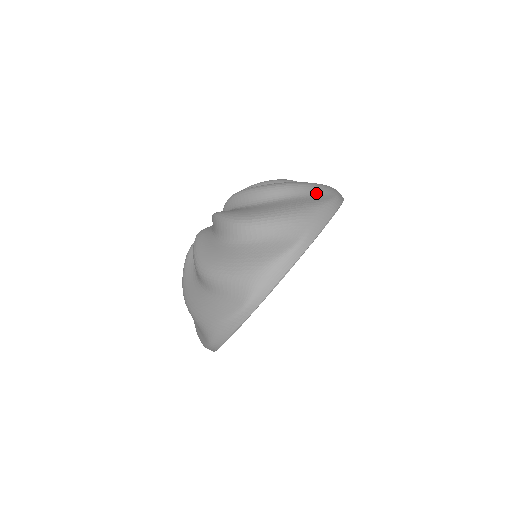
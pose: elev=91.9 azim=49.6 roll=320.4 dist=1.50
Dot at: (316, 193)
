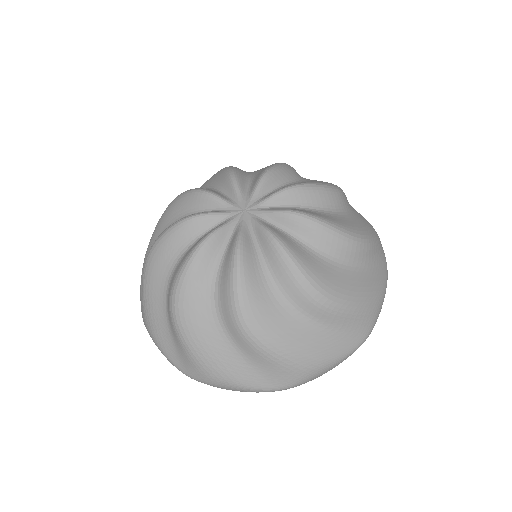
Dot at: (265, 372)
